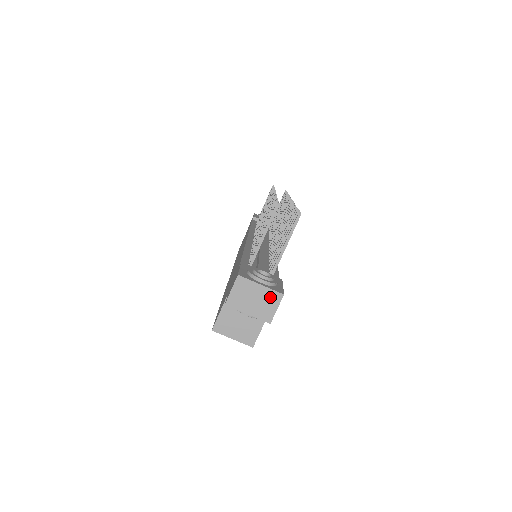
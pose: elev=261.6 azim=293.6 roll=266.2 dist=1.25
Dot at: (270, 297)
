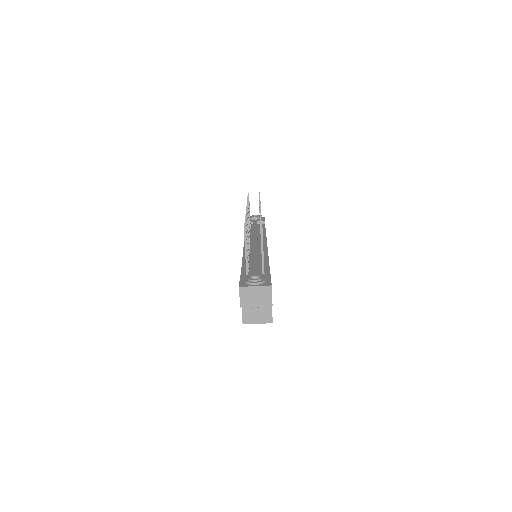
Dot at: (264, 291)
